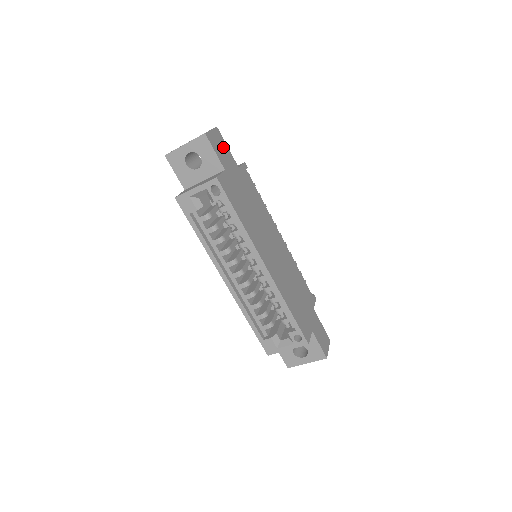
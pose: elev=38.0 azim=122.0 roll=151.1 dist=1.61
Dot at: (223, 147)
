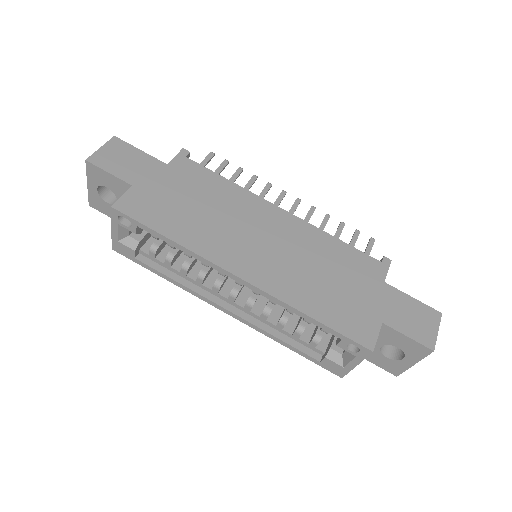
Dot at: (129, 156)
